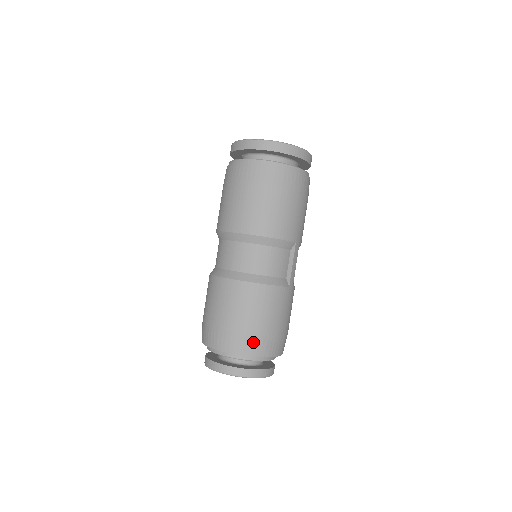
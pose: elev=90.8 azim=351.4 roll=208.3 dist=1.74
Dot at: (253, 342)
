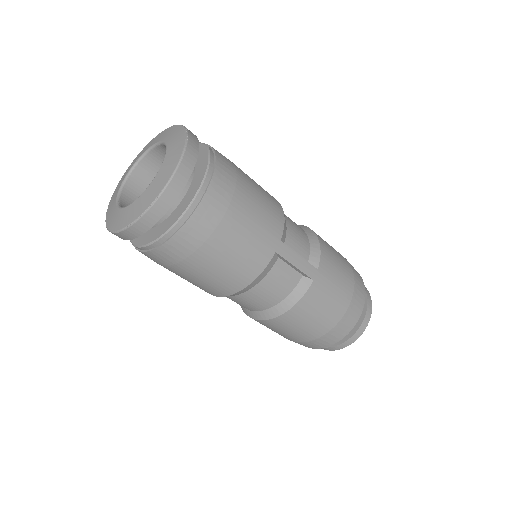
Dot at: (327, 338)
